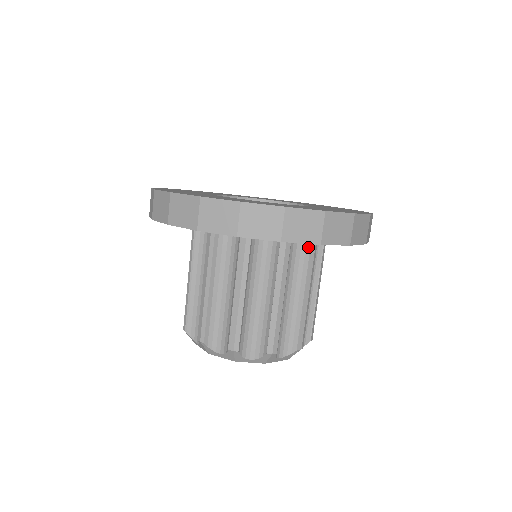
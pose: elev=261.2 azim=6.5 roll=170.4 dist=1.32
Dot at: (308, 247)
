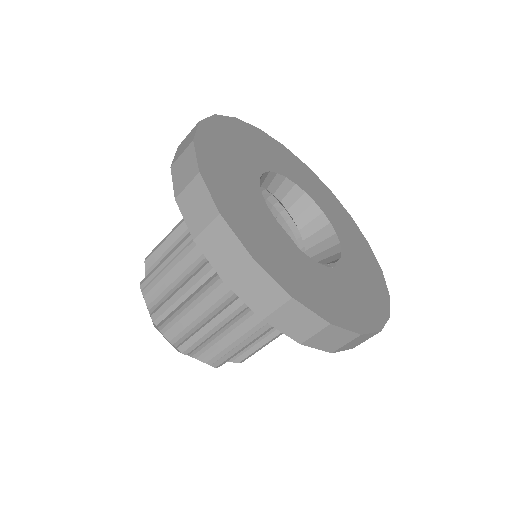
Dot at: occluded
